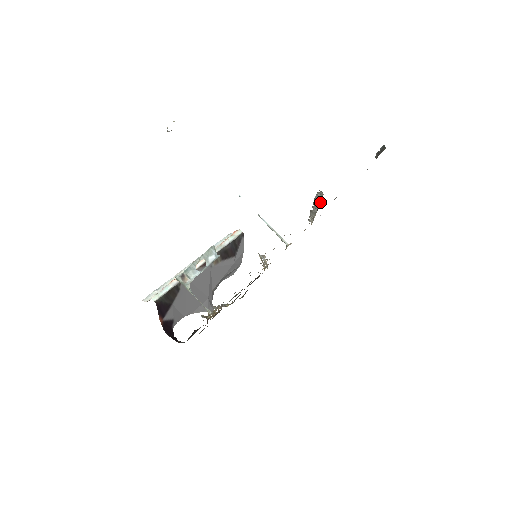
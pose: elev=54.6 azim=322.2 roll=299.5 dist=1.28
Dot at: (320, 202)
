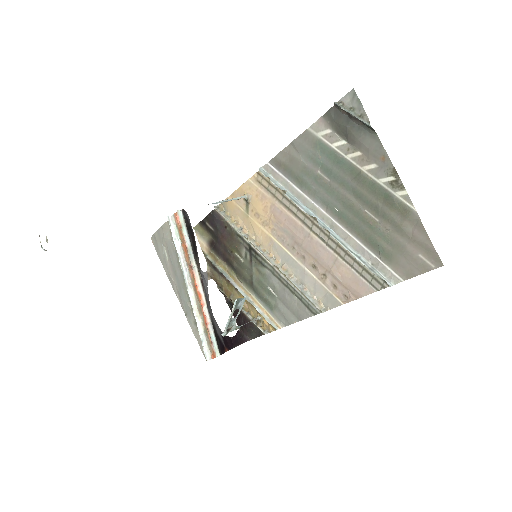
Dot at: (367, 263)
